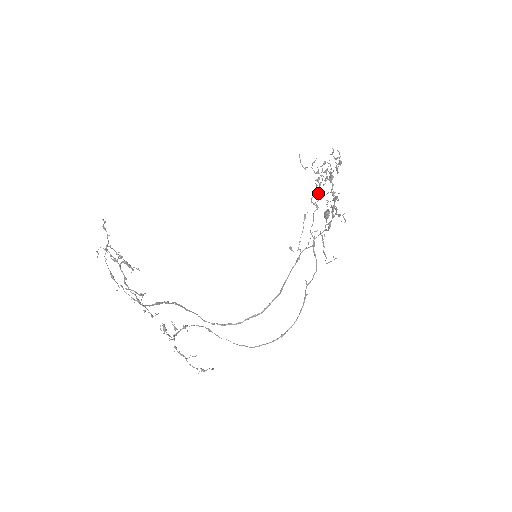
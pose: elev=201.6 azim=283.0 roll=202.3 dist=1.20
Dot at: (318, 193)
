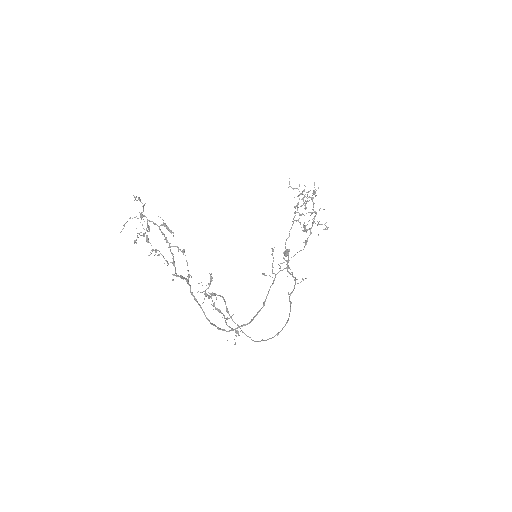
Dot at: occluded
